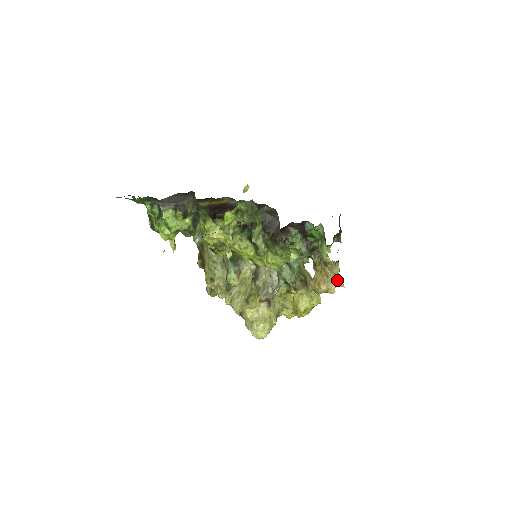
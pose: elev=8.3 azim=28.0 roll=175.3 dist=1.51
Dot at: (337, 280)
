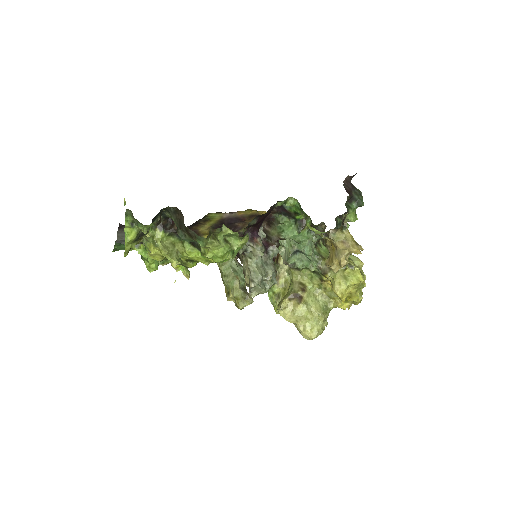
Dot at: (347, 248)
